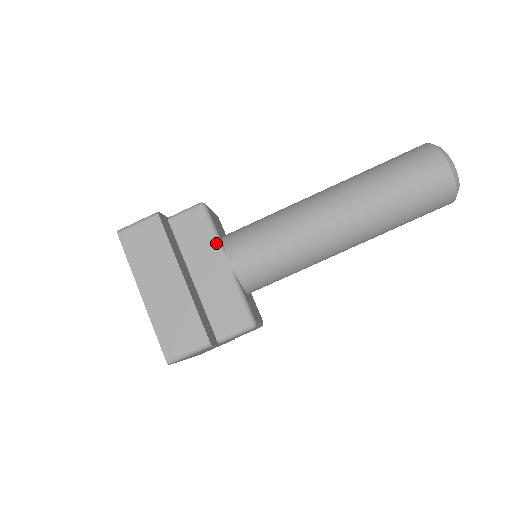
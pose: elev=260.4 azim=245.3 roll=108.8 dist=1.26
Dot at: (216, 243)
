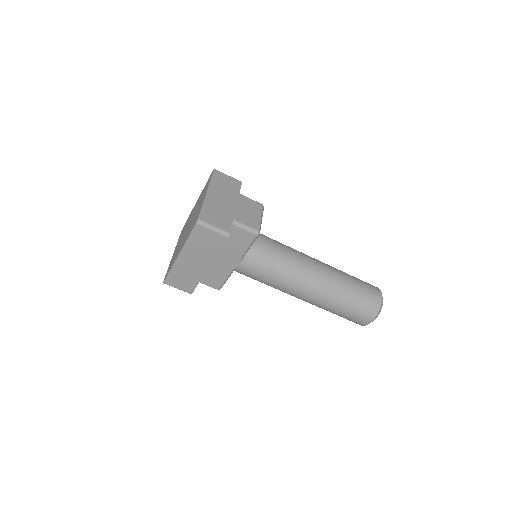
Dot at: (242, 254)
